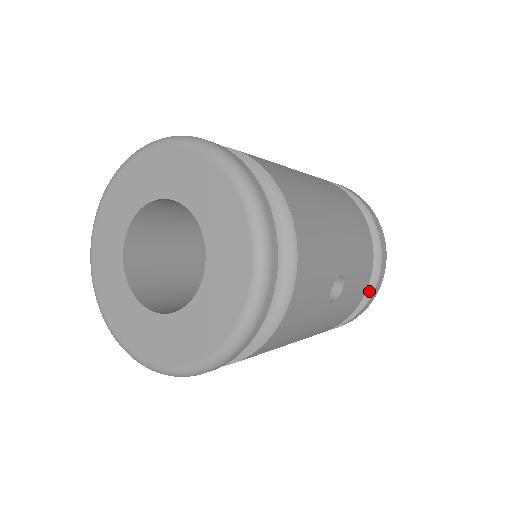
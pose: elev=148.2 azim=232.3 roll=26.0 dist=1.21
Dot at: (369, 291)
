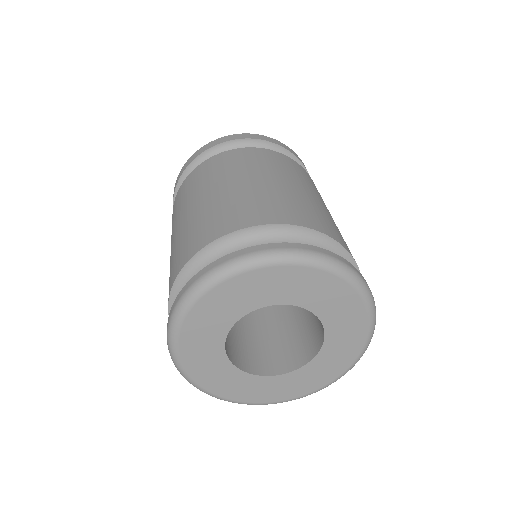
Dot at: occluded
